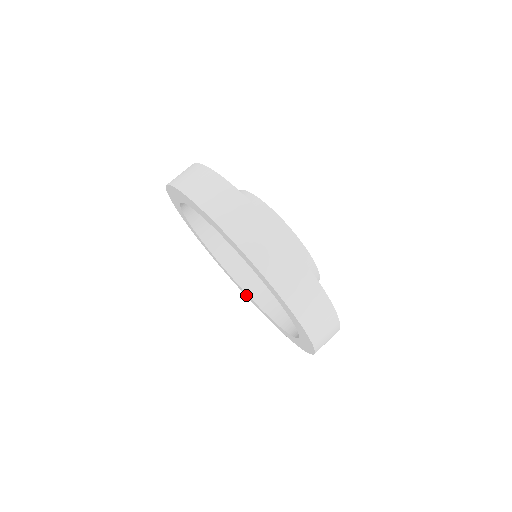
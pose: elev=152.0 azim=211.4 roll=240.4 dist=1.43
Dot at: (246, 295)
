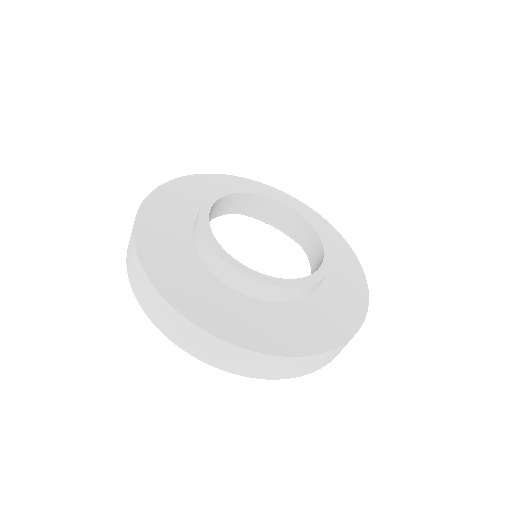
Dot at: occluded
